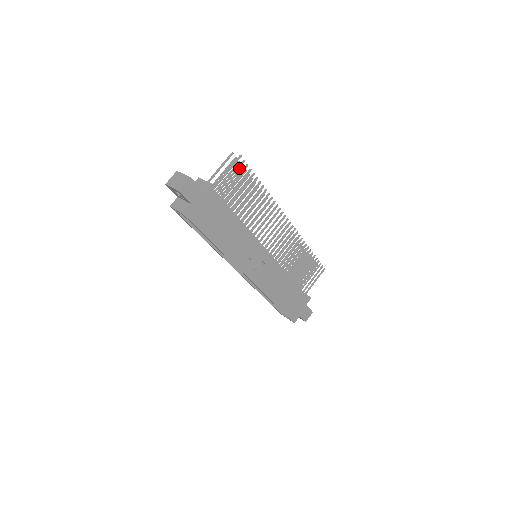
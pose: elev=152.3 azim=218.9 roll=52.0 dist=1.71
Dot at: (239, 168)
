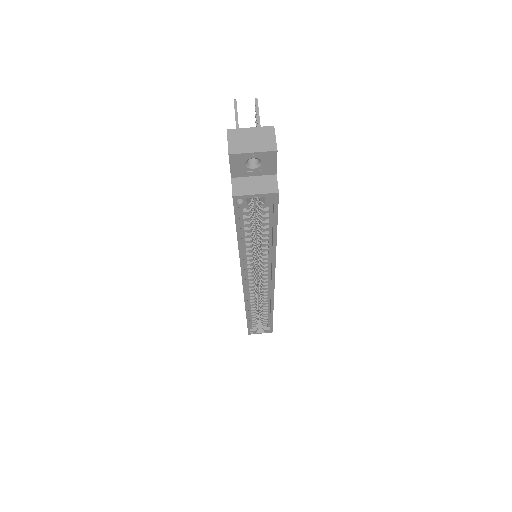
Dot at: occluded
